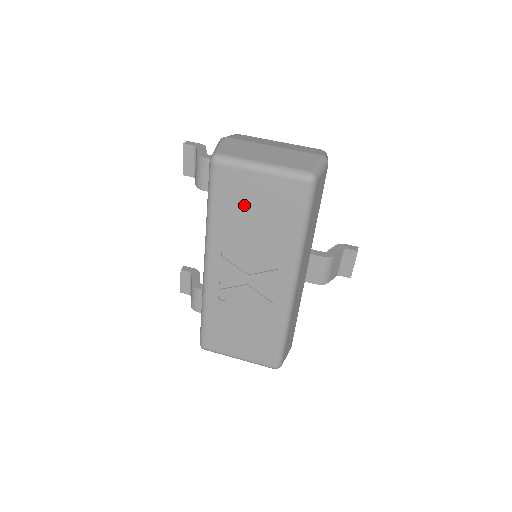
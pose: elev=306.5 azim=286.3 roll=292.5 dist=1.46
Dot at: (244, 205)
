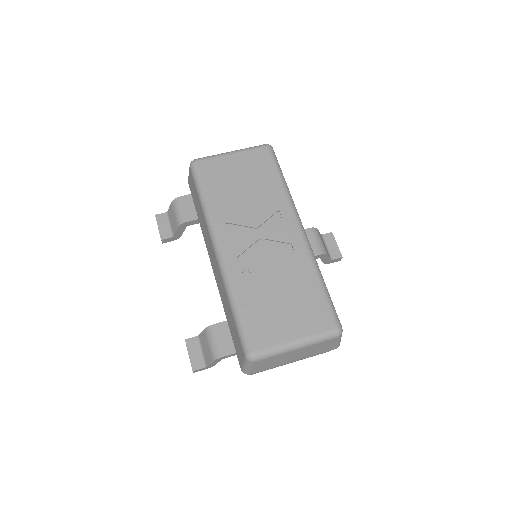
Dot at: (230, 180)
